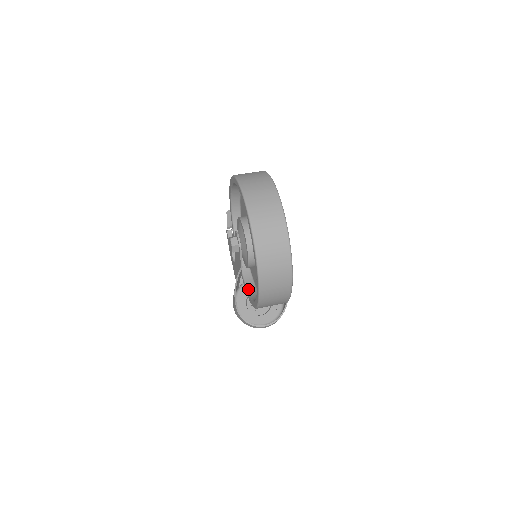
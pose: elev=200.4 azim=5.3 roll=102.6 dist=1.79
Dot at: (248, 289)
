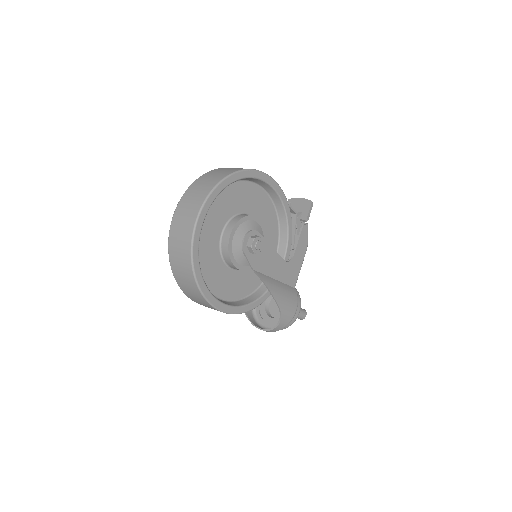
Dot at: occluded
